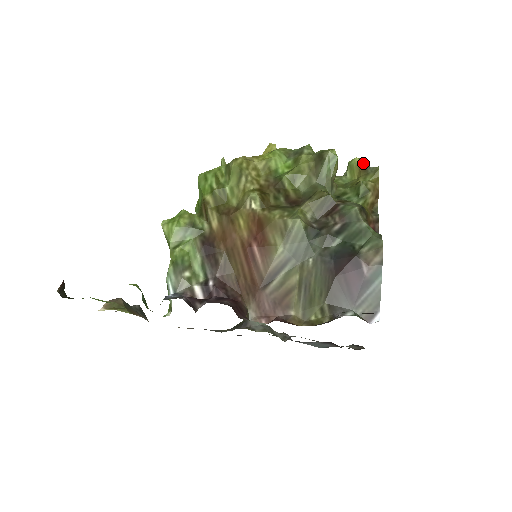
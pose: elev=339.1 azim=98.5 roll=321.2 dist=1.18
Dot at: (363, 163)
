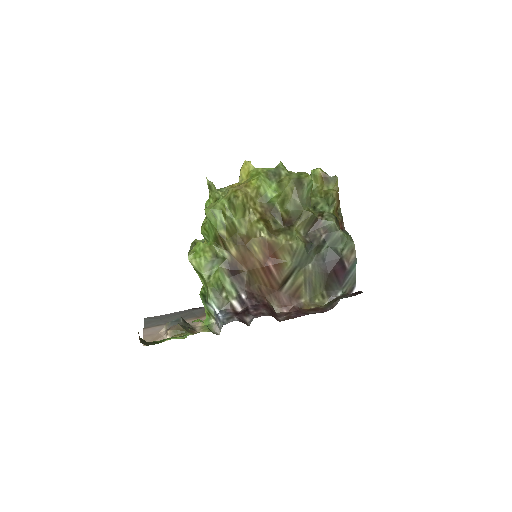
Dot at: (324, 173)
